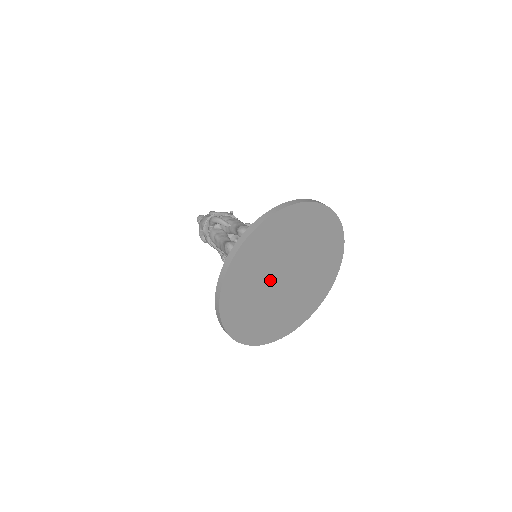
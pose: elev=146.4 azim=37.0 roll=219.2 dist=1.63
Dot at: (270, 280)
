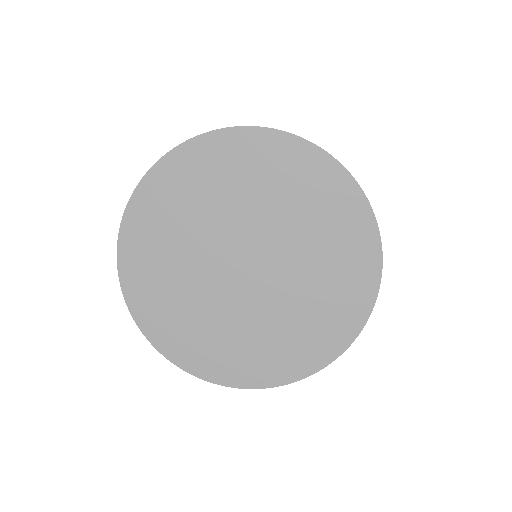
Dot at: (215, 244)
